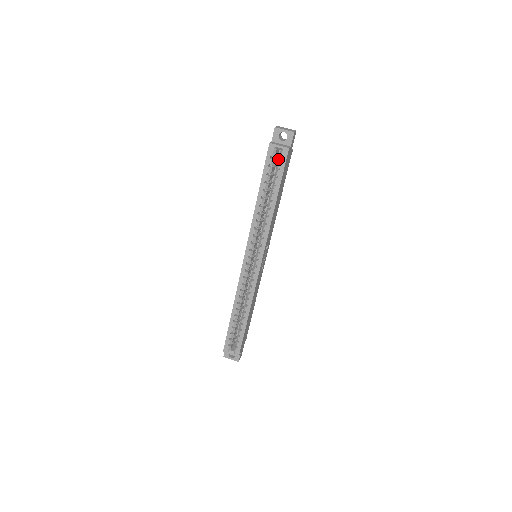
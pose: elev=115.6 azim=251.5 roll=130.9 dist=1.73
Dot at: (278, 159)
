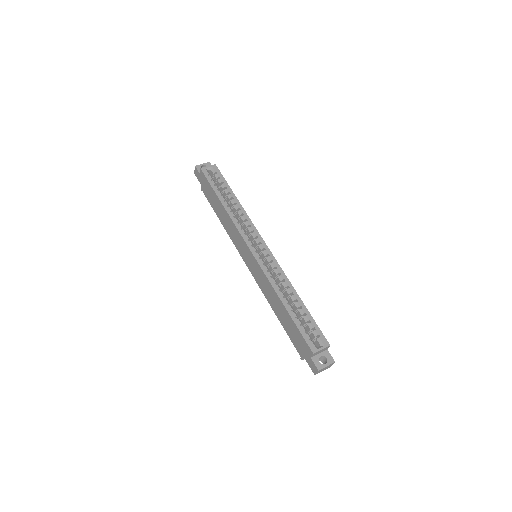
Dot at: occluded
